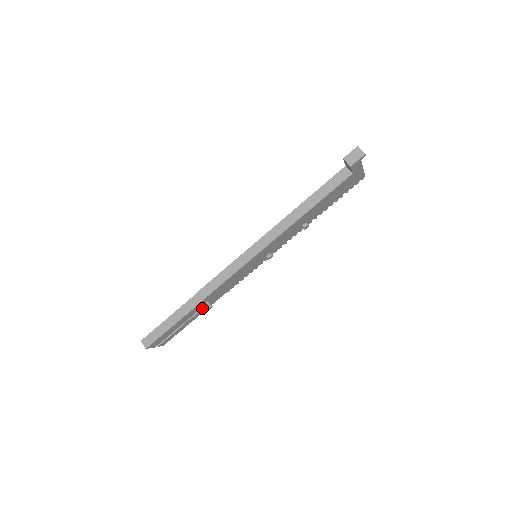
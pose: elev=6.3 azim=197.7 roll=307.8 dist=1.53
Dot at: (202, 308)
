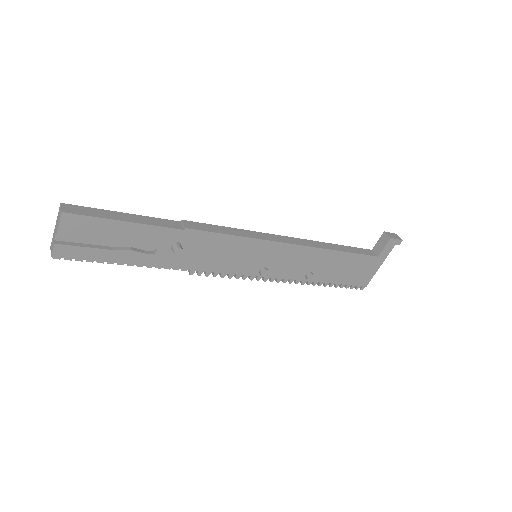
Dot at: (160, 252)
